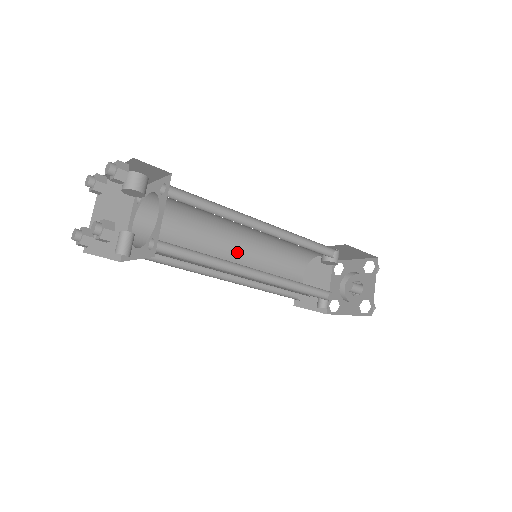
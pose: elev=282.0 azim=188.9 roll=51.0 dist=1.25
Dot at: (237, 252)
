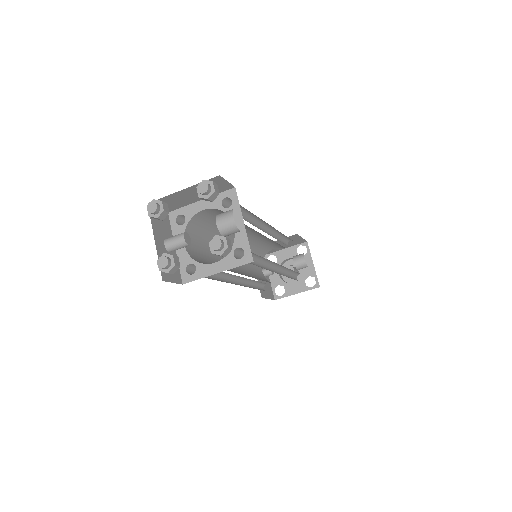
Dot at: (252, 233)
